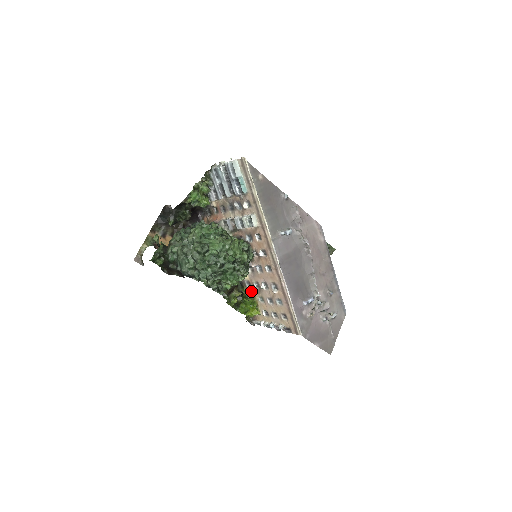
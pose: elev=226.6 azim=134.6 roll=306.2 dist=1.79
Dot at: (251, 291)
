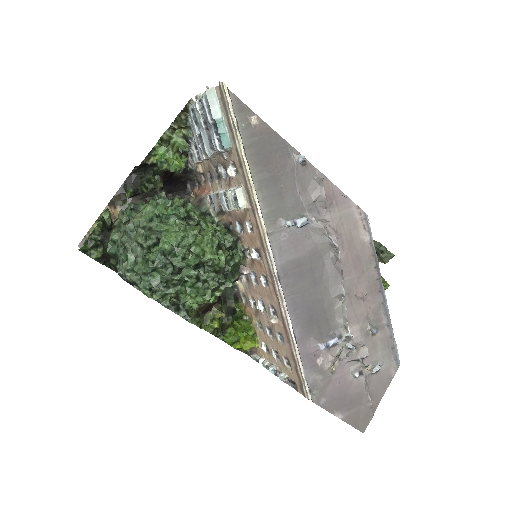
Dot at: (247, 310)
